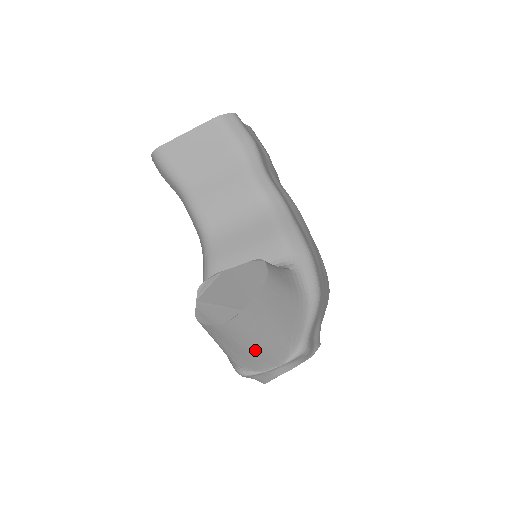
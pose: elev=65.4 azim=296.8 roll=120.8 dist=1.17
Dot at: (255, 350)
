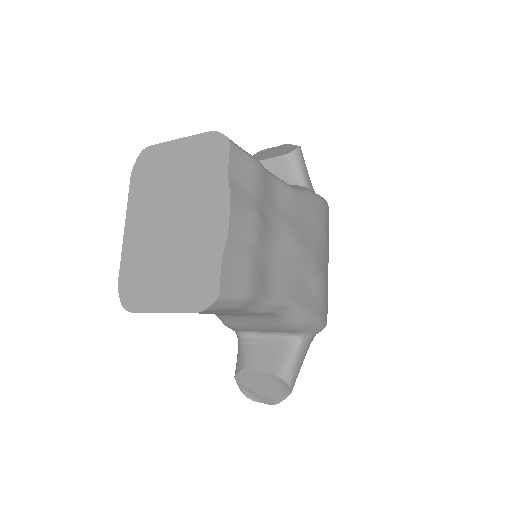
Dot at: occluded
